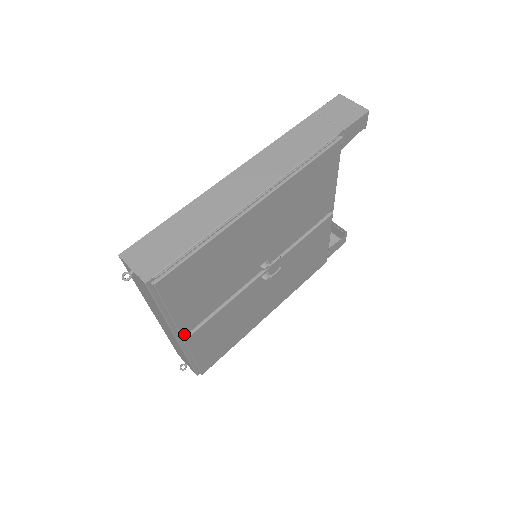
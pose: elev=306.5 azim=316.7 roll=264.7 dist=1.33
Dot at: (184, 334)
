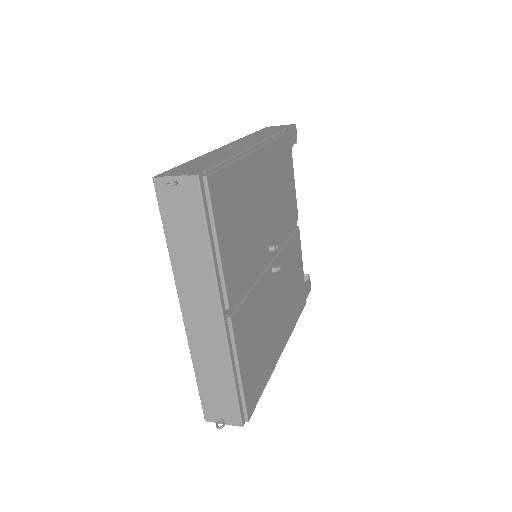
Dot at: (230, 303)
